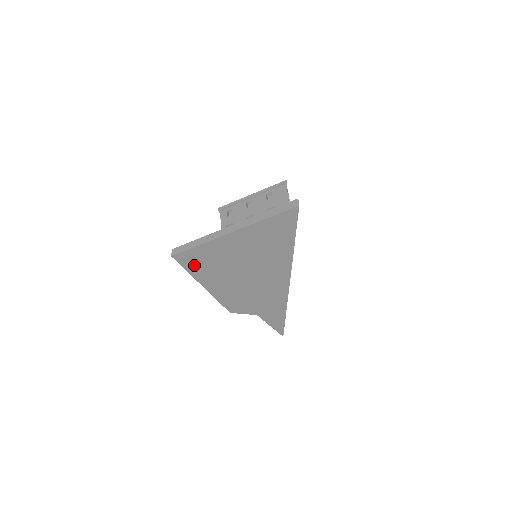
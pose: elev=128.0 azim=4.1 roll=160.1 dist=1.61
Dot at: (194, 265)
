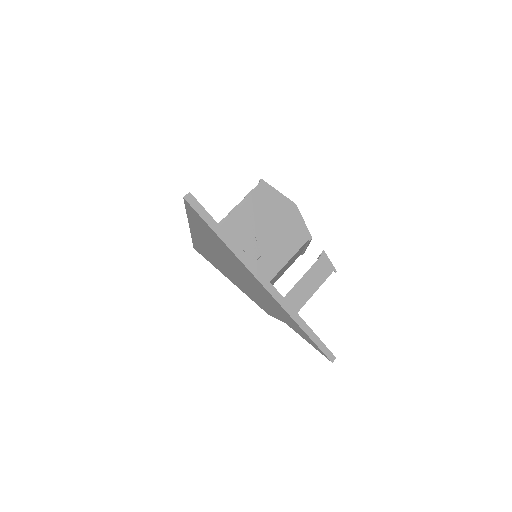
Dot at: (207, 257)
